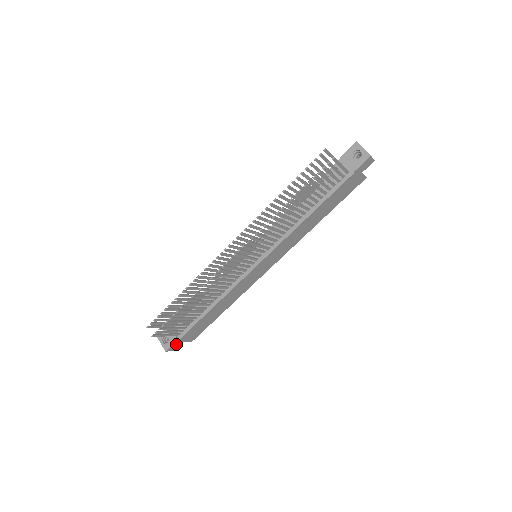
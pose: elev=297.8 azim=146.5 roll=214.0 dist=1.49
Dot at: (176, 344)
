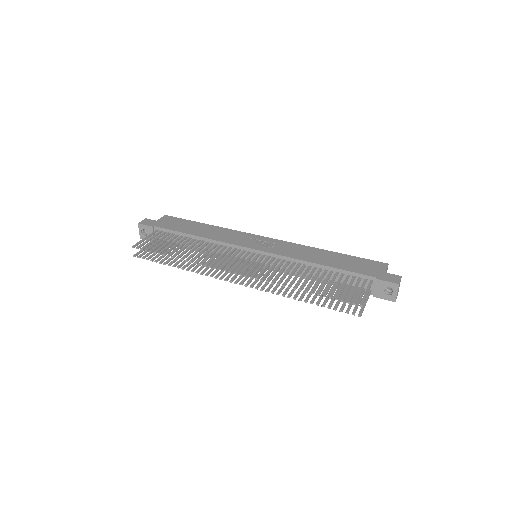
Dot at: occluded
